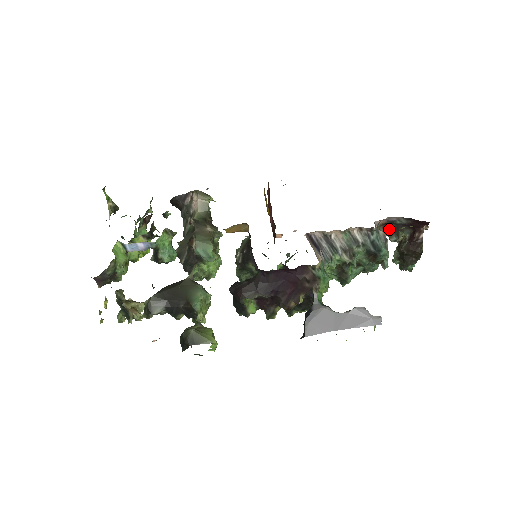
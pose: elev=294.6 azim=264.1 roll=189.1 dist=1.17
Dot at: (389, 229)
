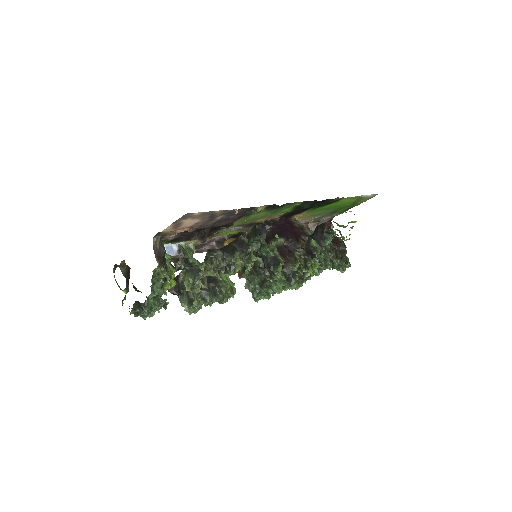
Dot at: occluded
